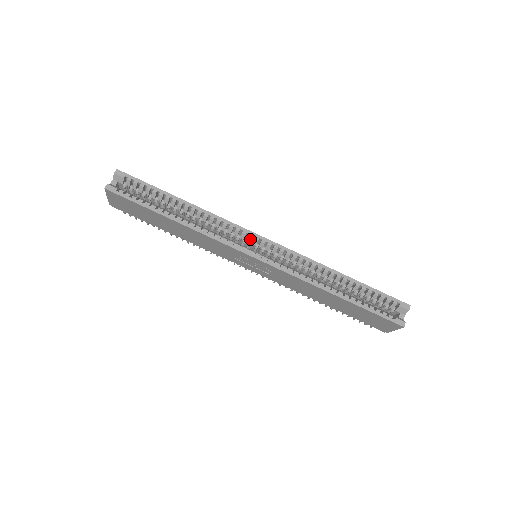
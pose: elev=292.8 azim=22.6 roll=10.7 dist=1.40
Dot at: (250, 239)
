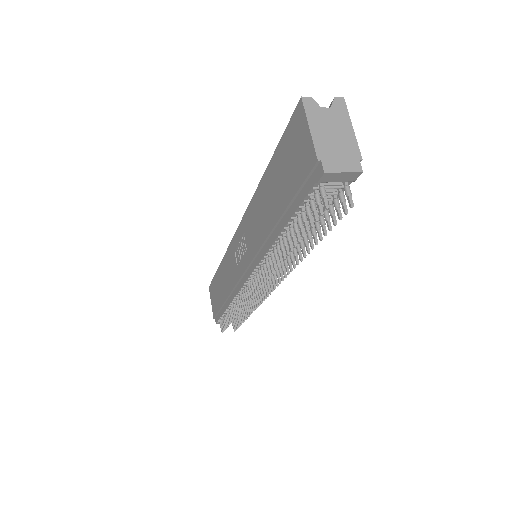
Dot at: occluded
